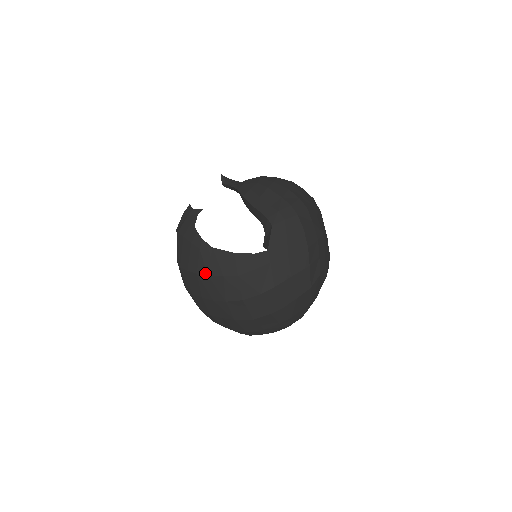
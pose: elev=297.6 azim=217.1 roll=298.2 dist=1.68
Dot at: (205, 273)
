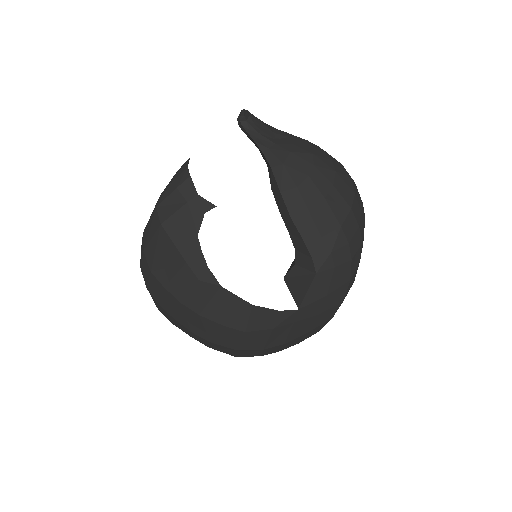
Dot at: (196, 310)
